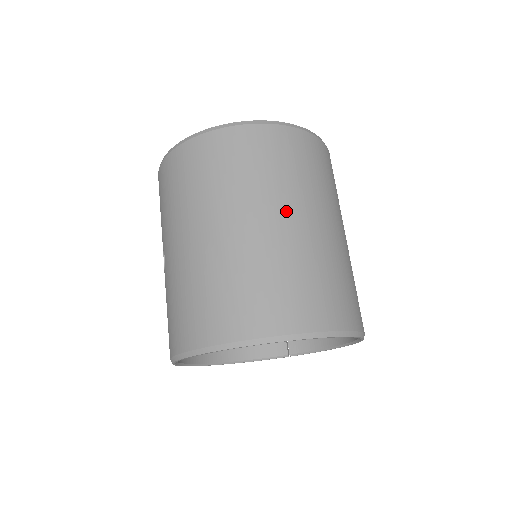
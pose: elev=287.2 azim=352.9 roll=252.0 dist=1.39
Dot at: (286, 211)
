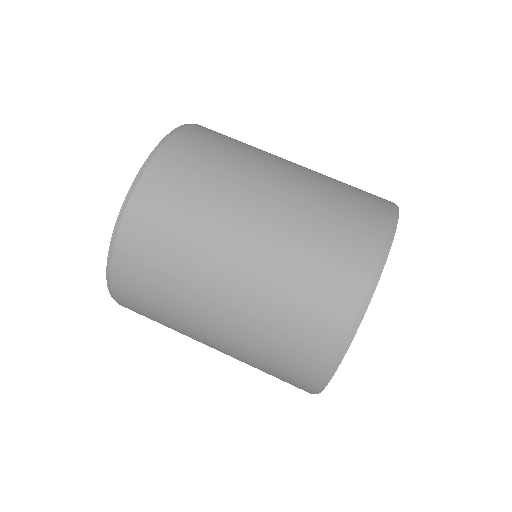
Dot at: (229, 250)
